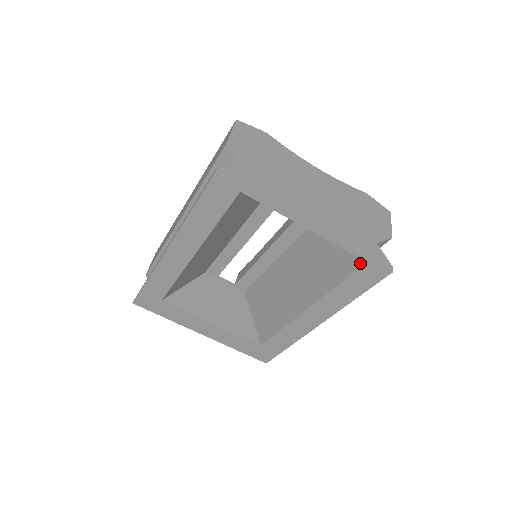
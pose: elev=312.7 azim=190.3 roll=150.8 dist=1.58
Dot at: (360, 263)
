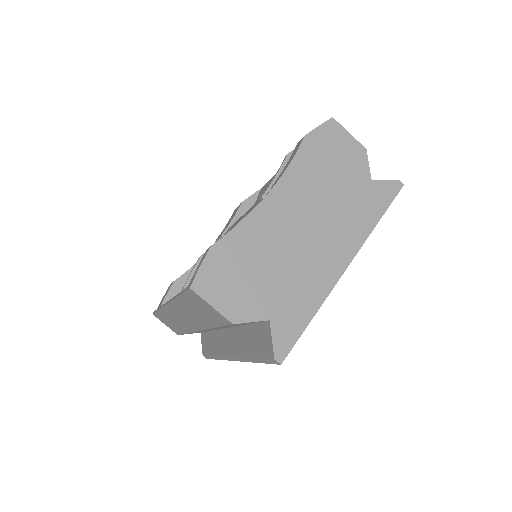
Dot at: occluded
